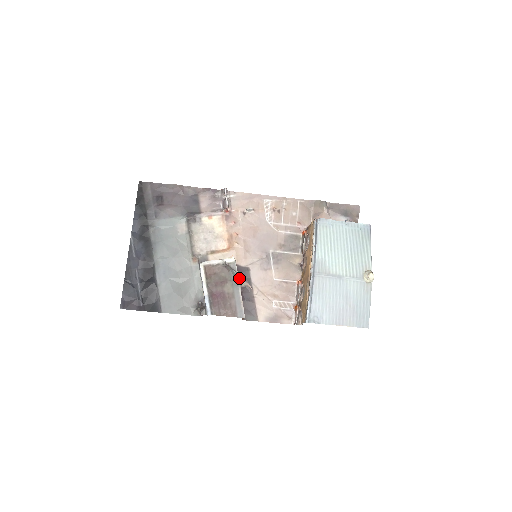
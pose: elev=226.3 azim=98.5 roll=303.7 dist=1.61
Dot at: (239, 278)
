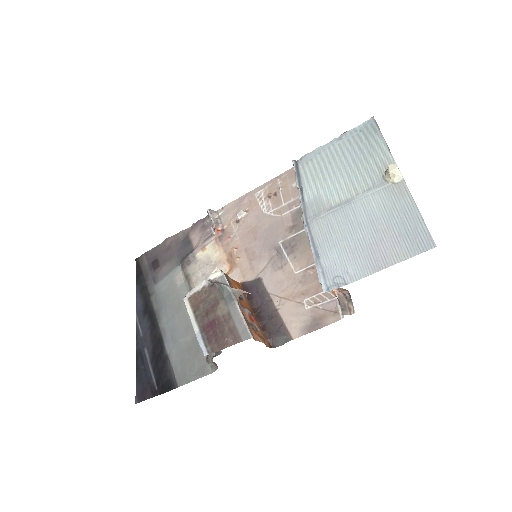
Dot at: (231, 290)
